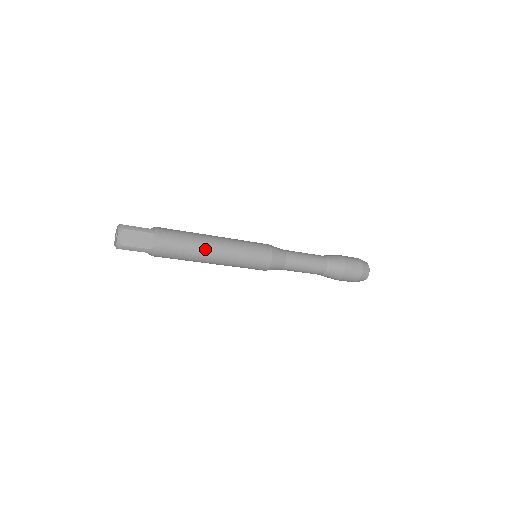
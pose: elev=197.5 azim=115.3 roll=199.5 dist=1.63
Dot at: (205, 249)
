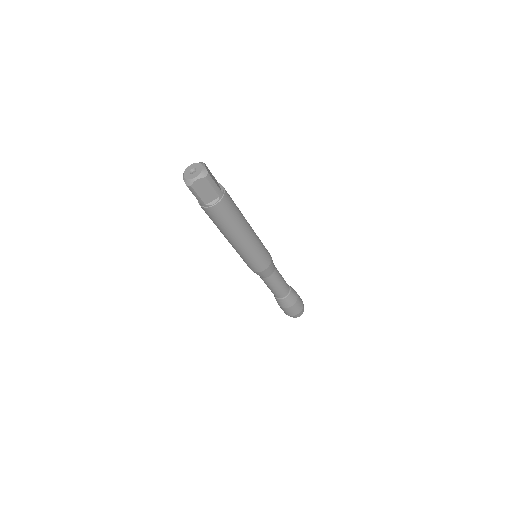
Dot at: occluded
